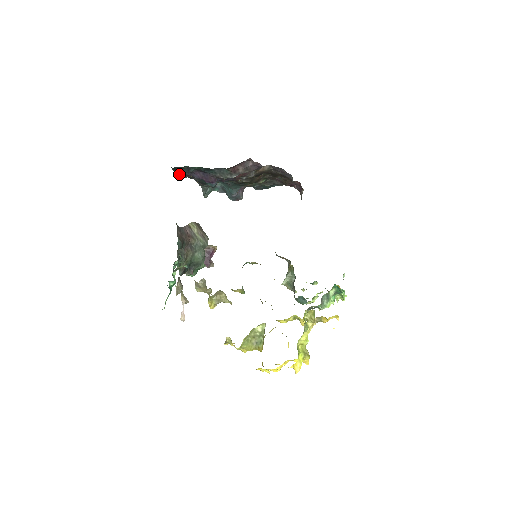
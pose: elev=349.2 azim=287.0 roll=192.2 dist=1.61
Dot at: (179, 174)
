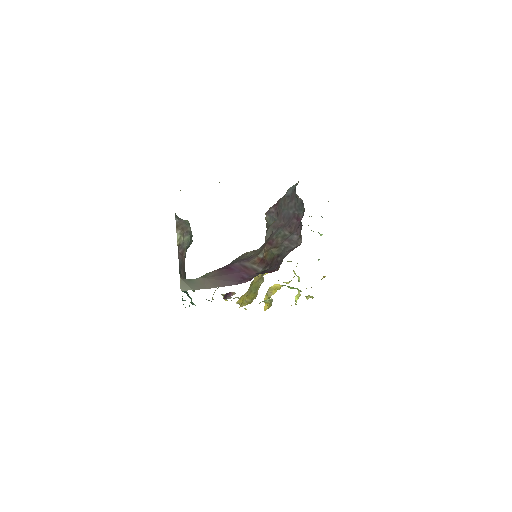
Dot at: occluded
